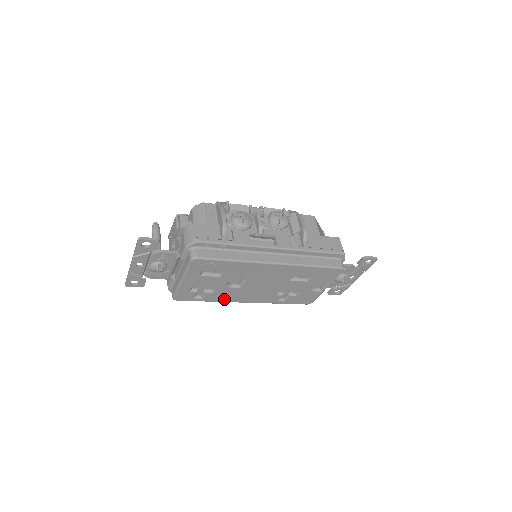
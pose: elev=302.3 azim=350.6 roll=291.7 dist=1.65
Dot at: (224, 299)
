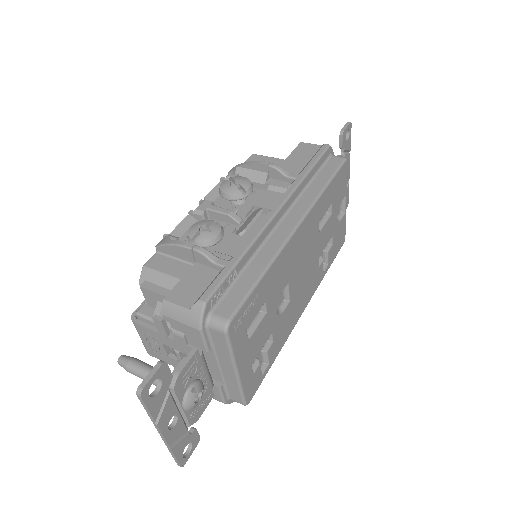
Dot at: (285, 335)
